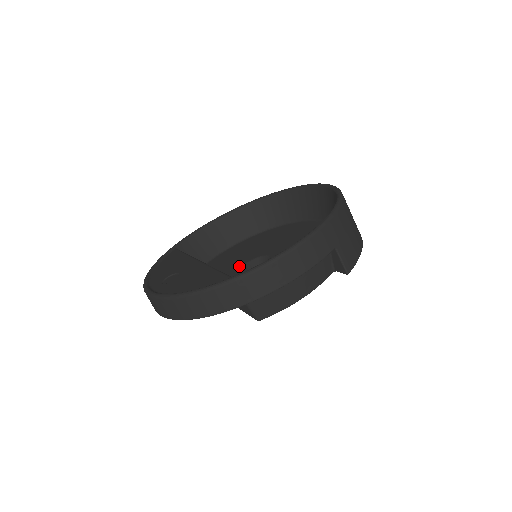
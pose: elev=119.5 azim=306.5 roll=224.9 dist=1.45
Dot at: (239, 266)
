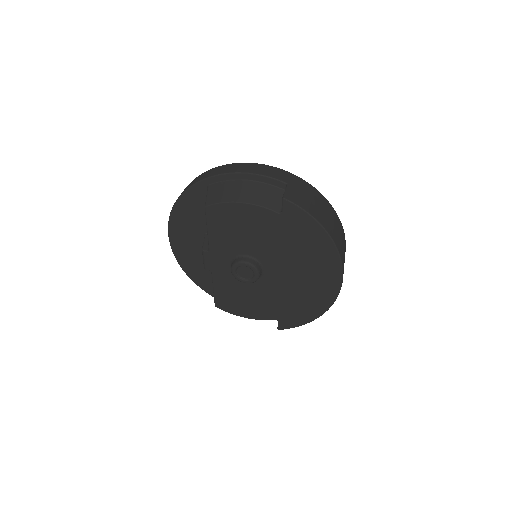
Dot at: occluded
